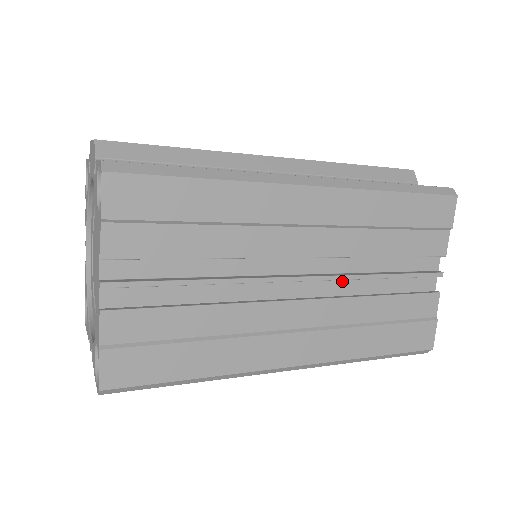
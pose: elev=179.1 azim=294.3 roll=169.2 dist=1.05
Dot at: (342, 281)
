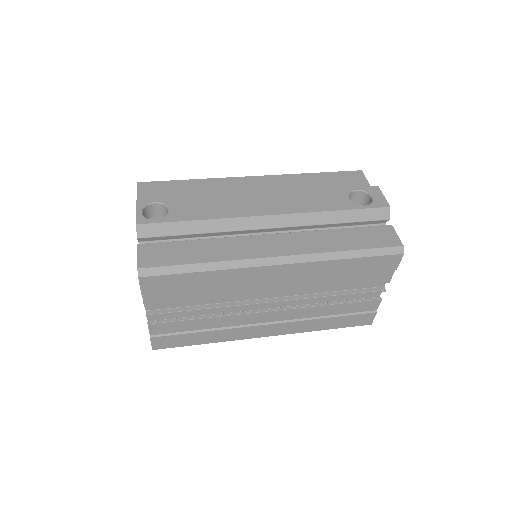
Dot at: occluded
